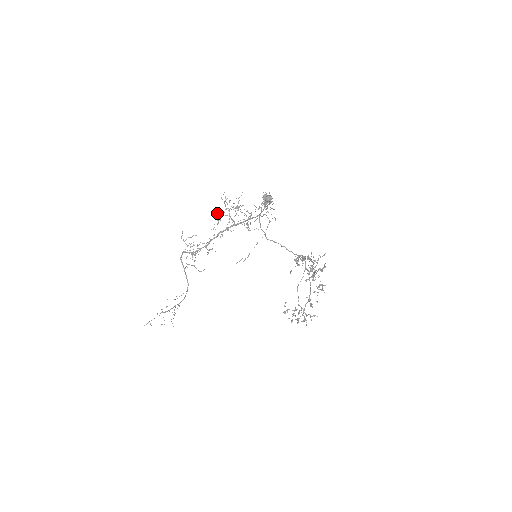
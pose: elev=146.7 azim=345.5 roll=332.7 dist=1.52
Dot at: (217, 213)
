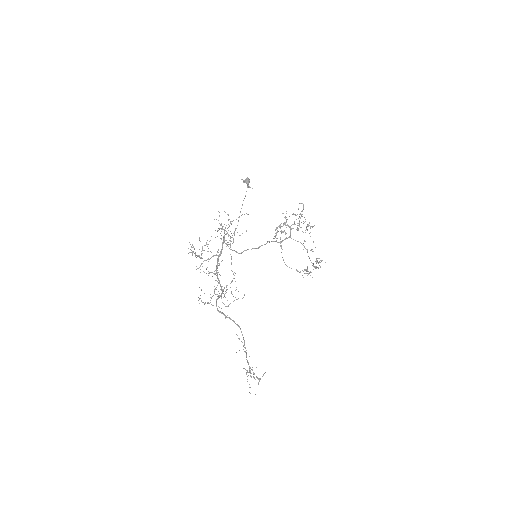
Dot at: occluded
